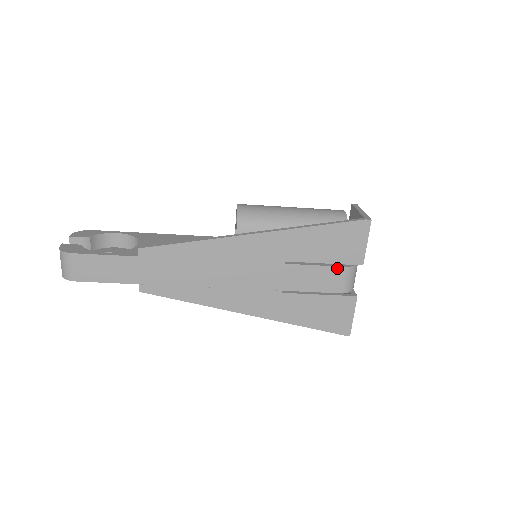
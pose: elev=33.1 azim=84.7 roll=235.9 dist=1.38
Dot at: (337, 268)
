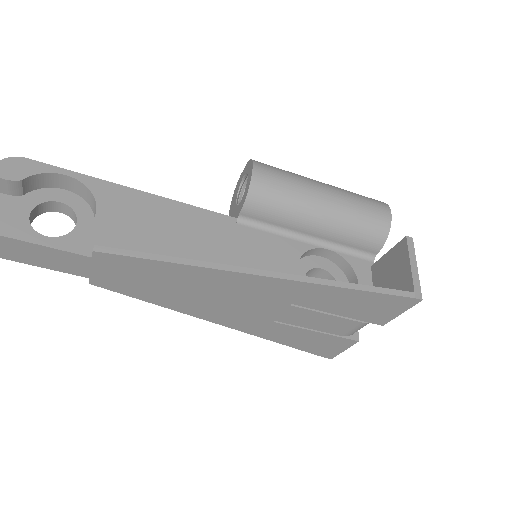
Dot at: (351, 321)
